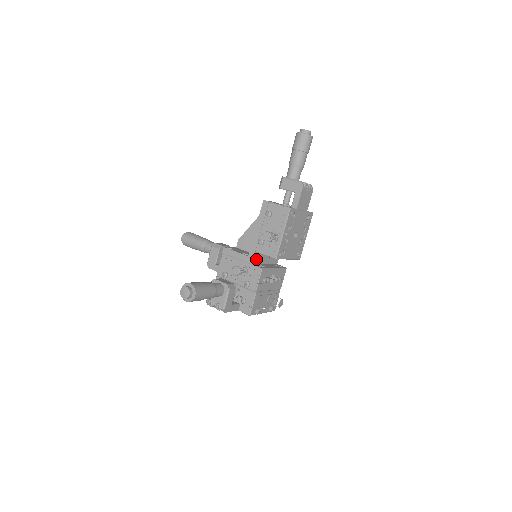
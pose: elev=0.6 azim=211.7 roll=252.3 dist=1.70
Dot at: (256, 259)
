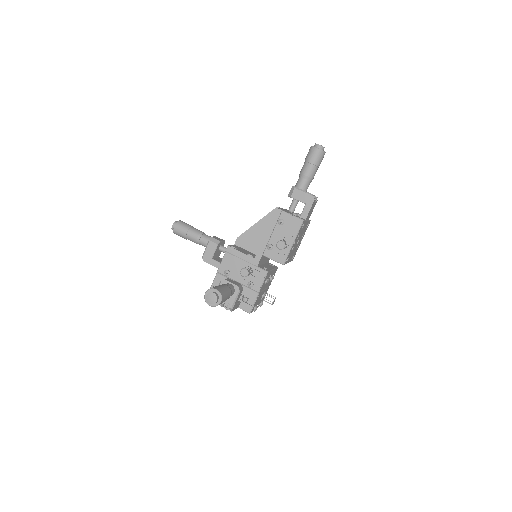
Dot at: (260, 261)
